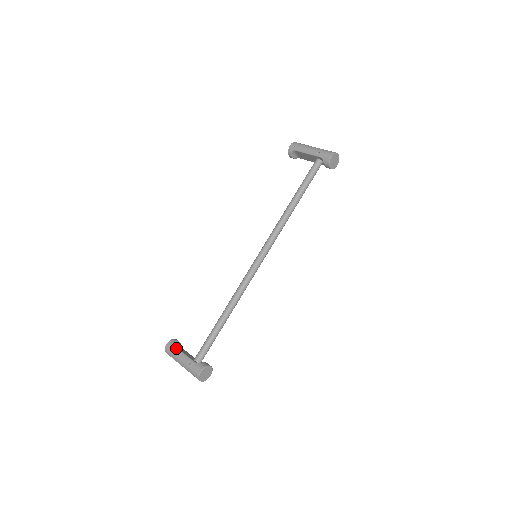
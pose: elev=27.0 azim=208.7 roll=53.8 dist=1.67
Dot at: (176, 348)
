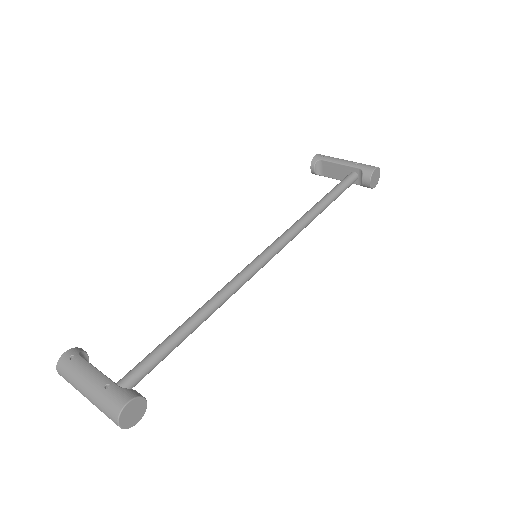
Dot at: (84, 359)
